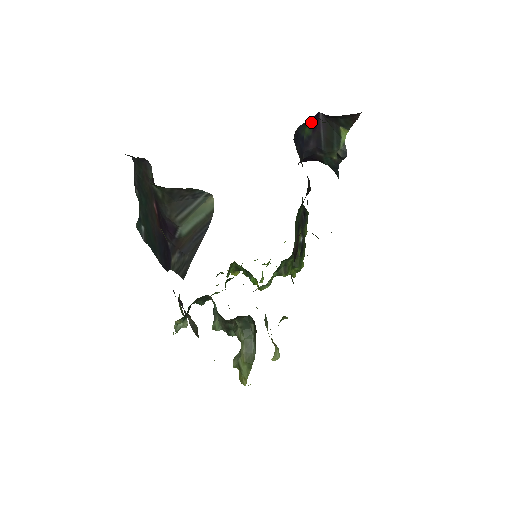
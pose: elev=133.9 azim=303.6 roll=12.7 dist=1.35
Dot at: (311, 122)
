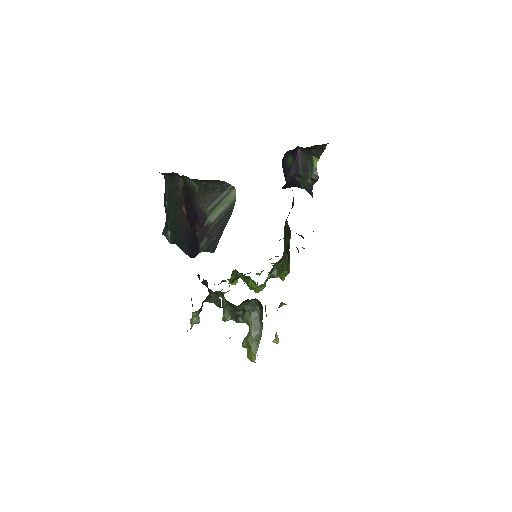
Dot at: (292, 153)
